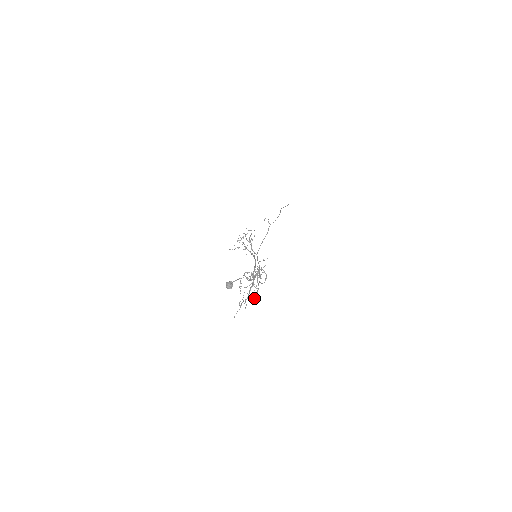
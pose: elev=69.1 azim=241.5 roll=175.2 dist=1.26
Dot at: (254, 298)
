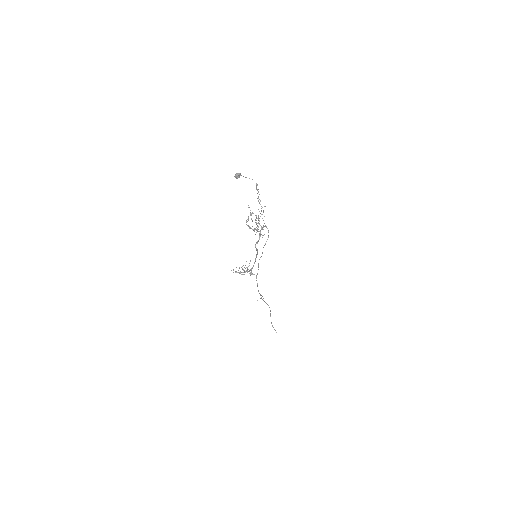
Dot at: occluded
